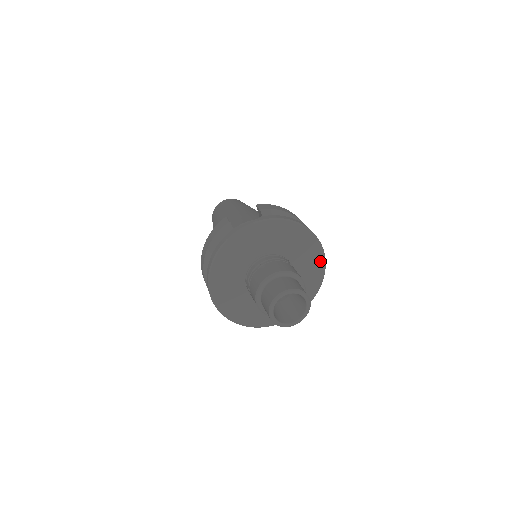
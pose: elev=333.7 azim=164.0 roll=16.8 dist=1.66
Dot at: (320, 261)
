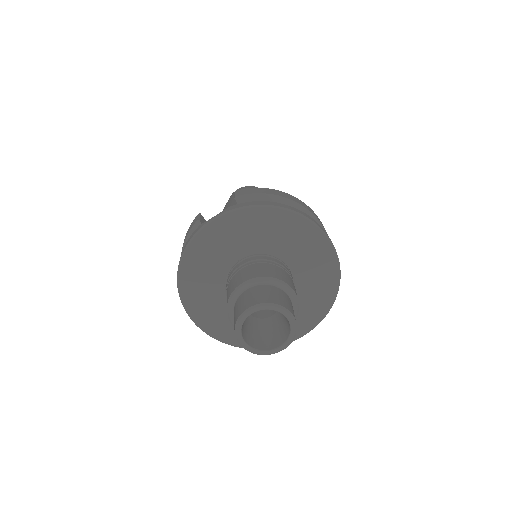
Dot at: (328, 253)
